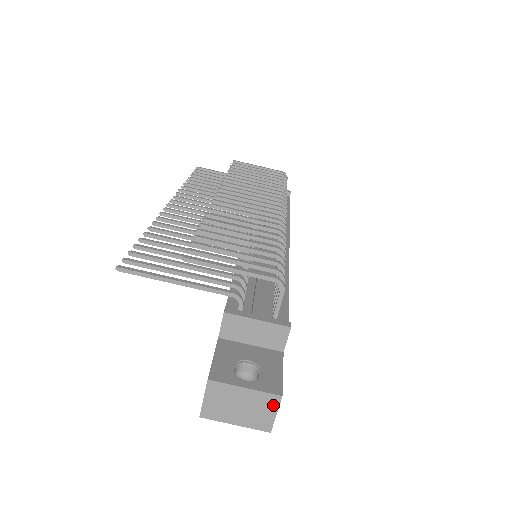
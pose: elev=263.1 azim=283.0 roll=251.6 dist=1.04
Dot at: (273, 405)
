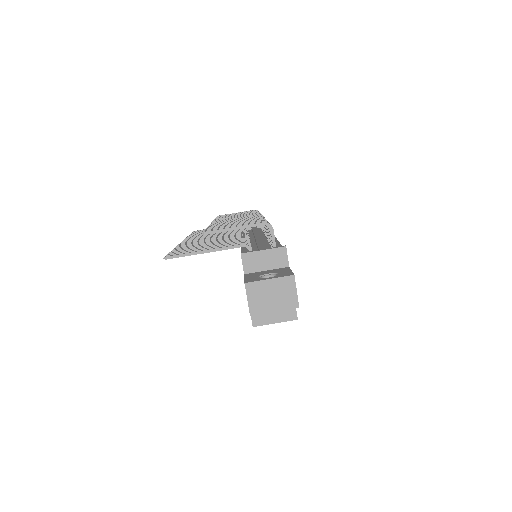
Dot at: (292, 285)
